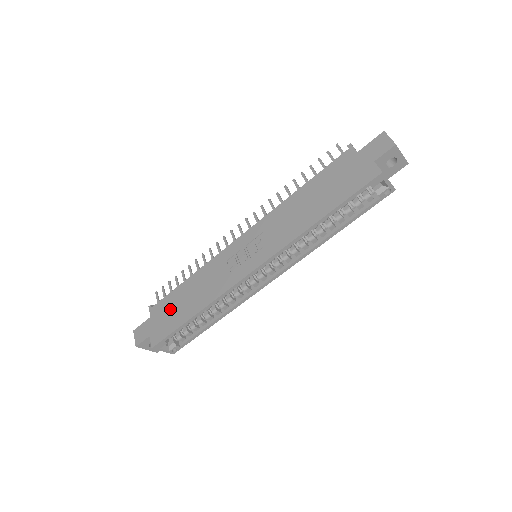
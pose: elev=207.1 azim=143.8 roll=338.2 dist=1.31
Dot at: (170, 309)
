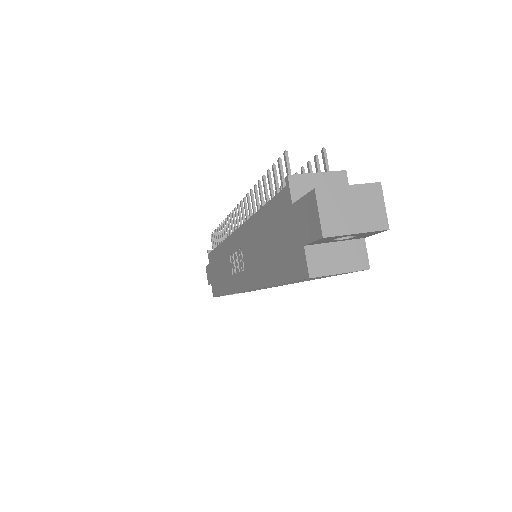
Dot at: (214, 270)
